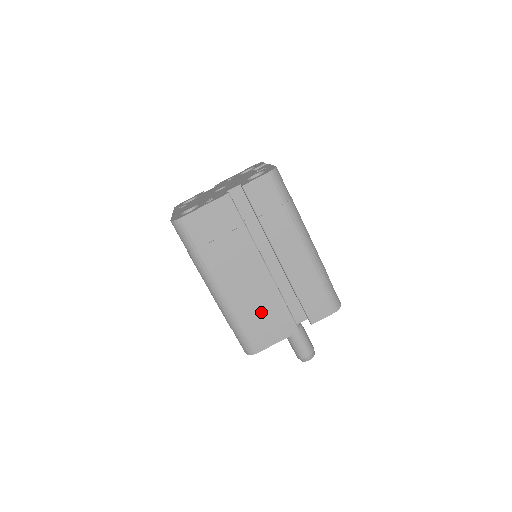
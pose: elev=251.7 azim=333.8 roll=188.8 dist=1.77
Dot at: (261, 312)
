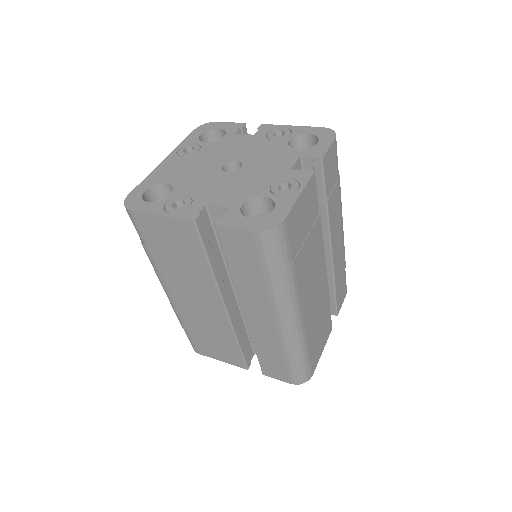
Dot at: (209, 334)
